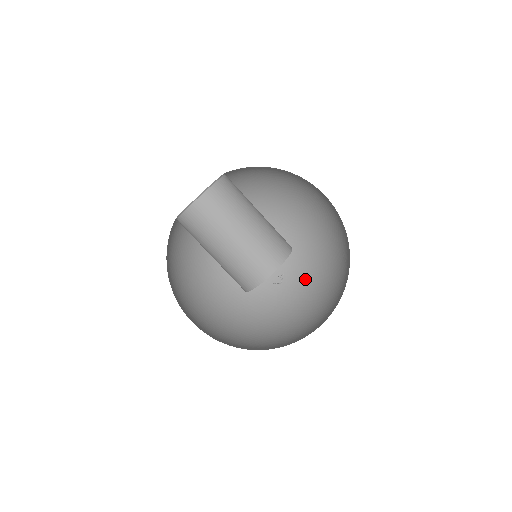
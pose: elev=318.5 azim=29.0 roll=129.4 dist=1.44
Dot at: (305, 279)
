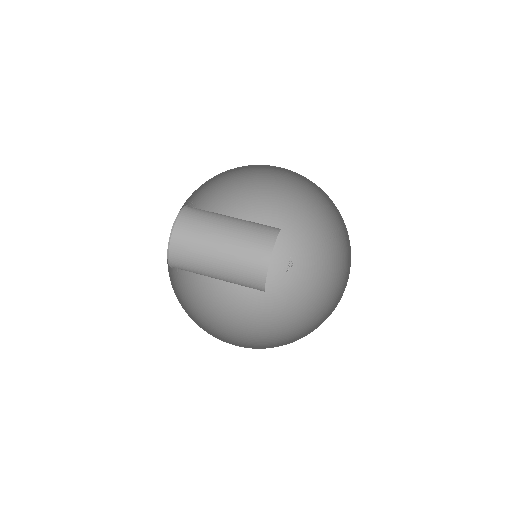
Dot at: (314, 302)
